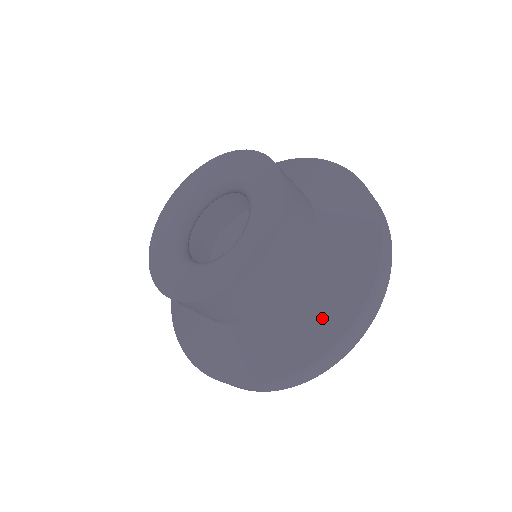
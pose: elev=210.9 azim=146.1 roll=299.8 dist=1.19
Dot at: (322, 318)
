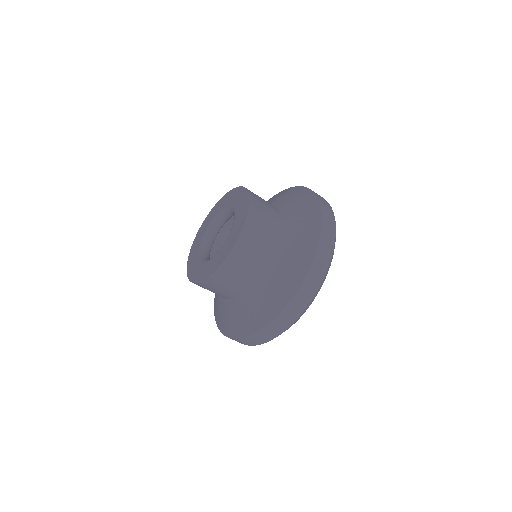
Dot at: (305, 218)
